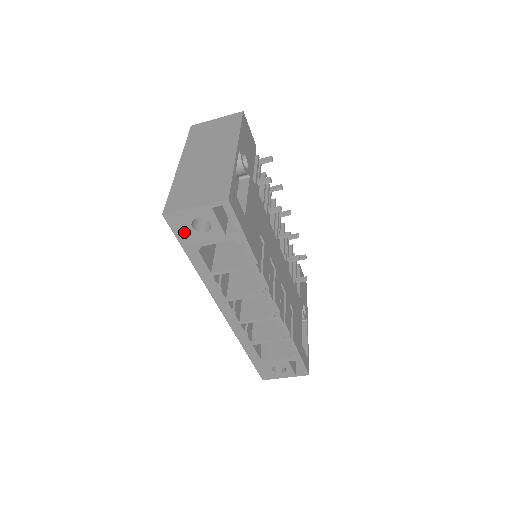
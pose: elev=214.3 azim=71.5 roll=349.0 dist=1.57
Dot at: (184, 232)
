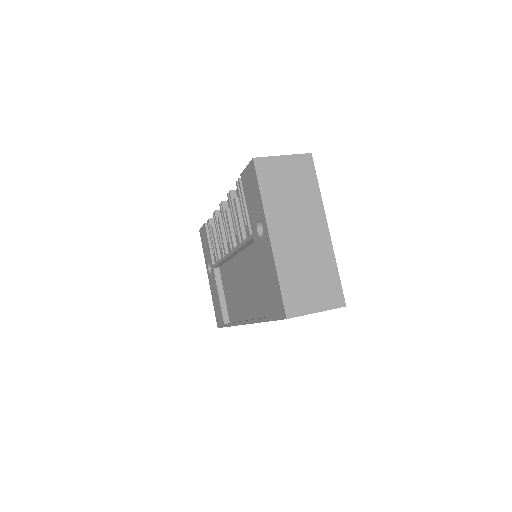
Dot at: occluded
